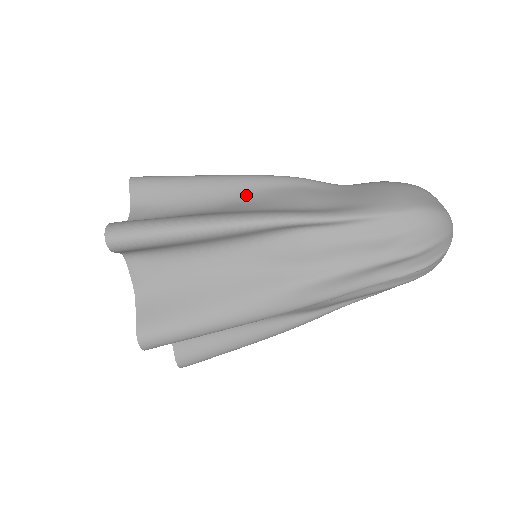
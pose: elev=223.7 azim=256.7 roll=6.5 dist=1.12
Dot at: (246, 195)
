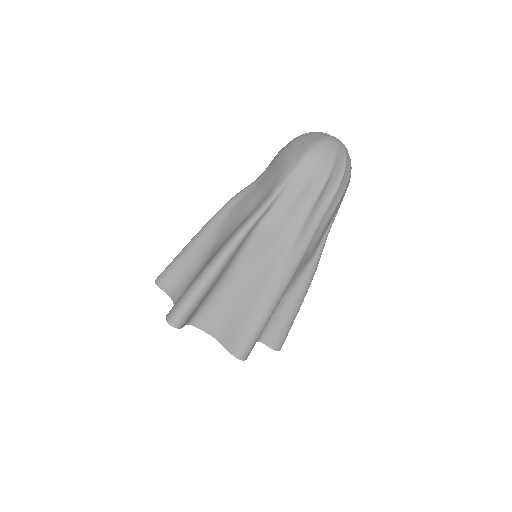
Dot at: (217, 234)
